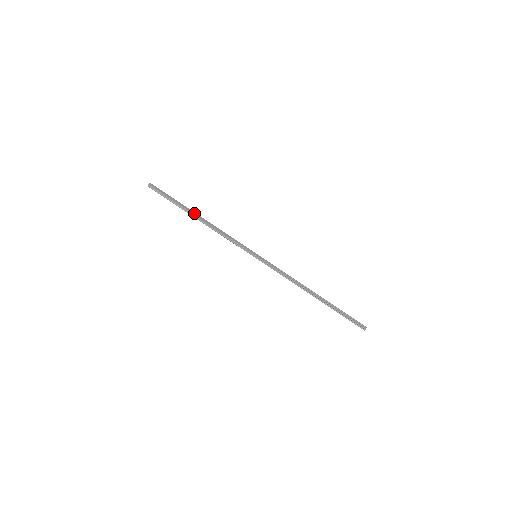
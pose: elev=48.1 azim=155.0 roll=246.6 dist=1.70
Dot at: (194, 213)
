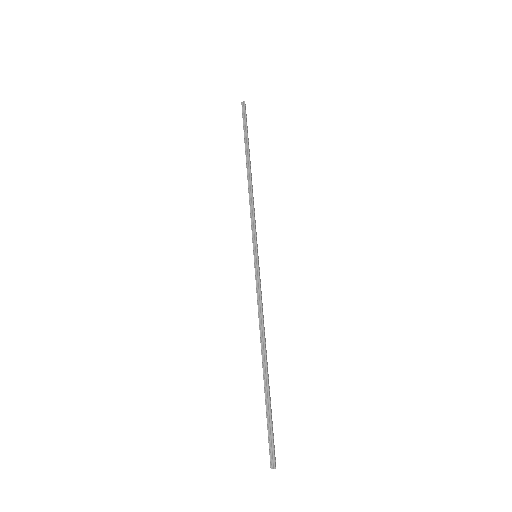
Dot at: (250, 161)
